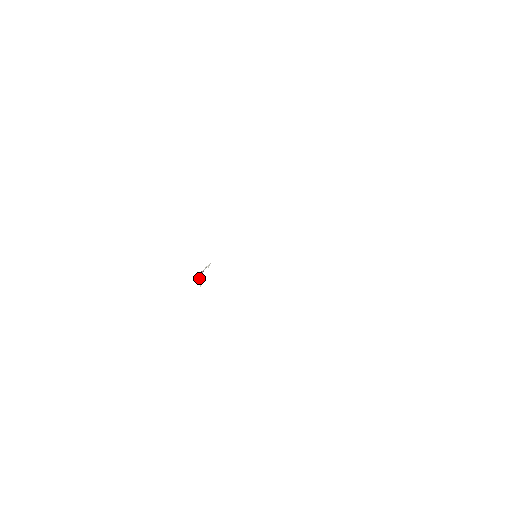
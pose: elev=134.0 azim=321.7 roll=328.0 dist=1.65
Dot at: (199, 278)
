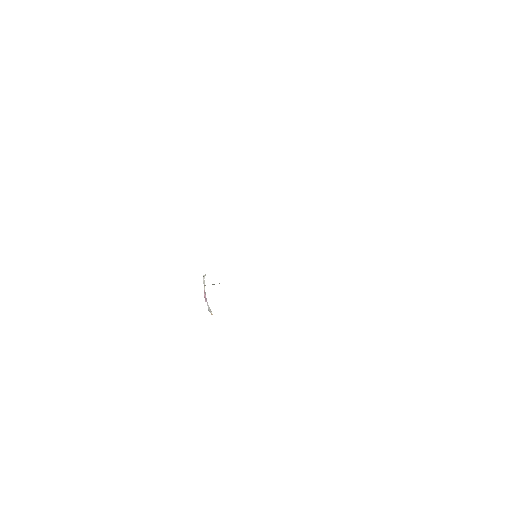
Dot at: occluded
